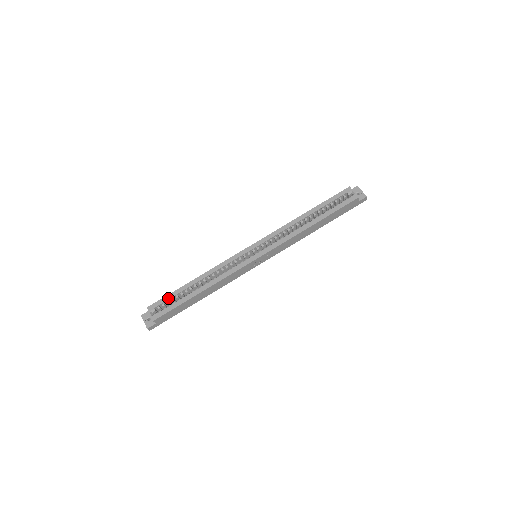
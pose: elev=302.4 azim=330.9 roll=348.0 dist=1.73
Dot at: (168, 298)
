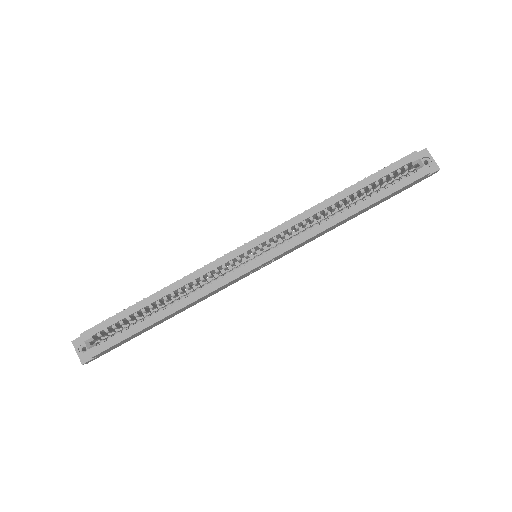
Dot at: (114, 321)
